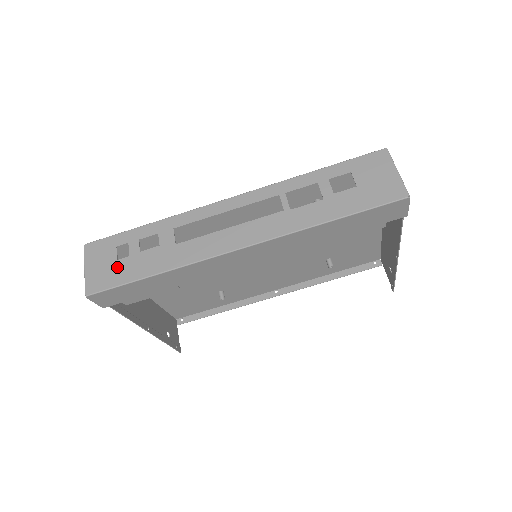
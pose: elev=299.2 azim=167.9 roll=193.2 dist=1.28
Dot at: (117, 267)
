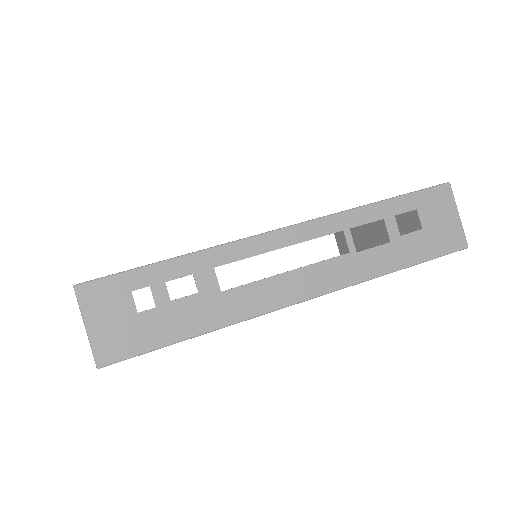
Dot at: (140, 324)
